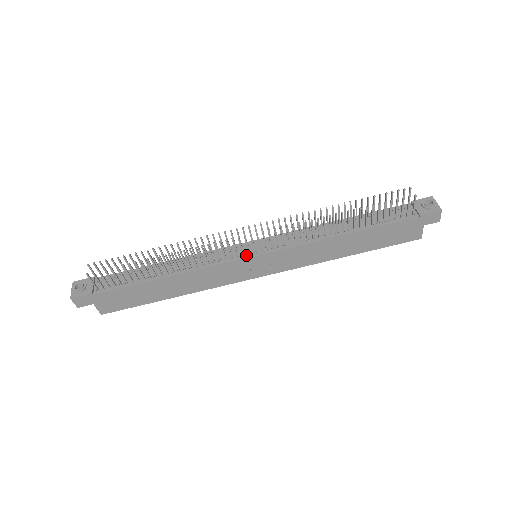
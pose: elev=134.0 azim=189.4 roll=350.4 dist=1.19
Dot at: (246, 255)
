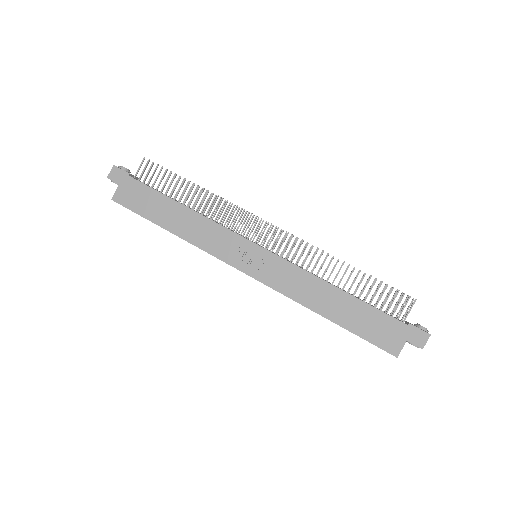
Dot at: occluded
